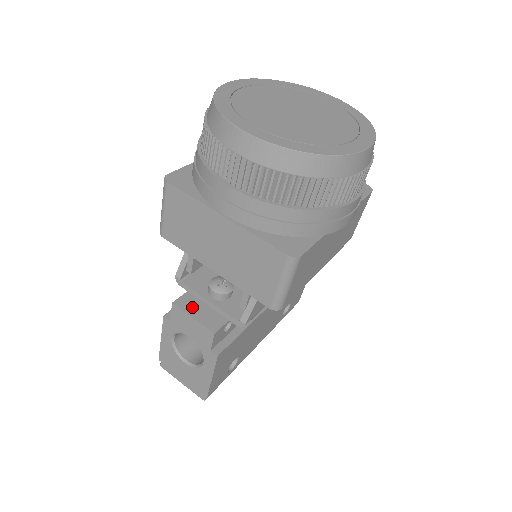
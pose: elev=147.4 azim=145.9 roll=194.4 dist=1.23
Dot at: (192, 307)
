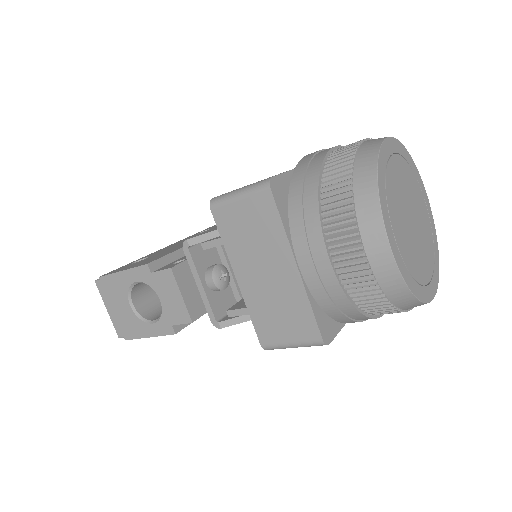
Dot at: (185, 282)
